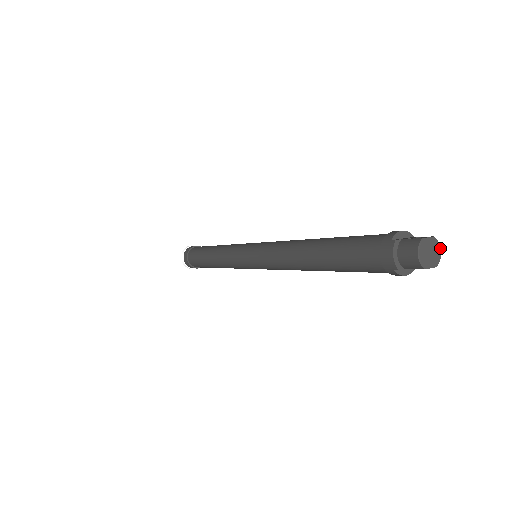
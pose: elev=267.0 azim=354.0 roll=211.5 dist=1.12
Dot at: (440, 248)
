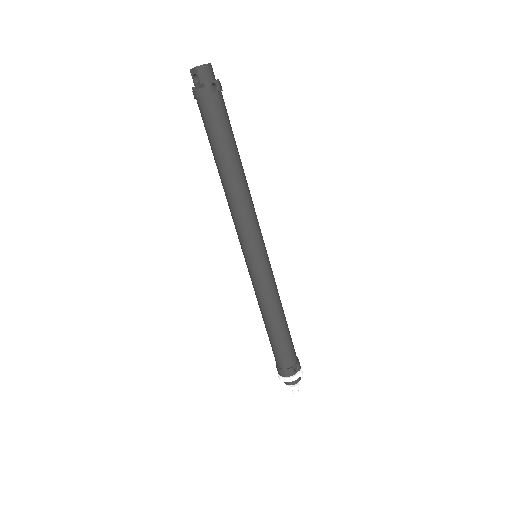
Dot at: (207, 64)
